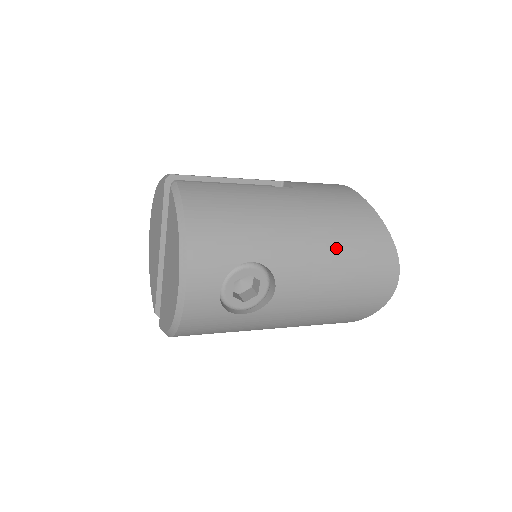
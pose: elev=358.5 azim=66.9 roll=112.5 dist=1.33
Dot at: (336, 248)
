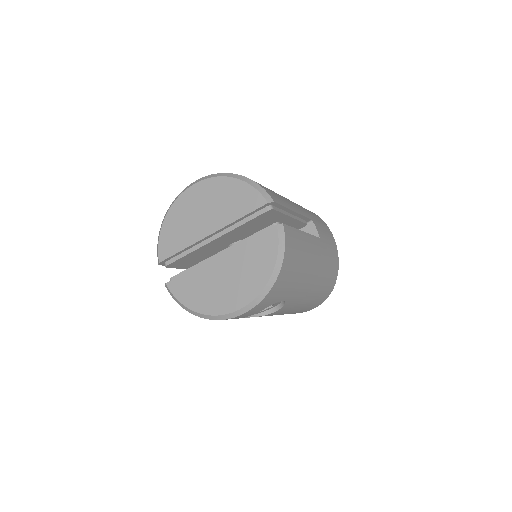
Dot at: (314, 294)
